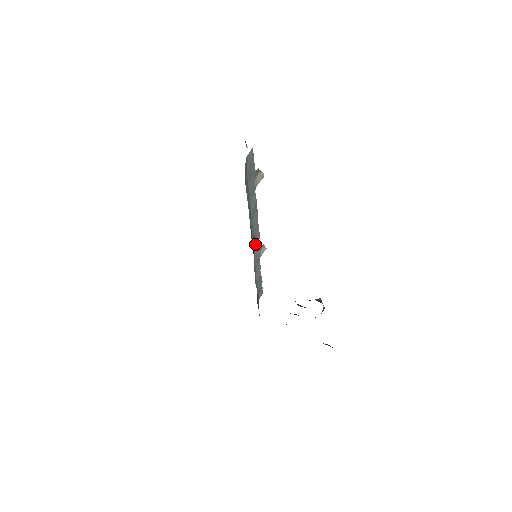
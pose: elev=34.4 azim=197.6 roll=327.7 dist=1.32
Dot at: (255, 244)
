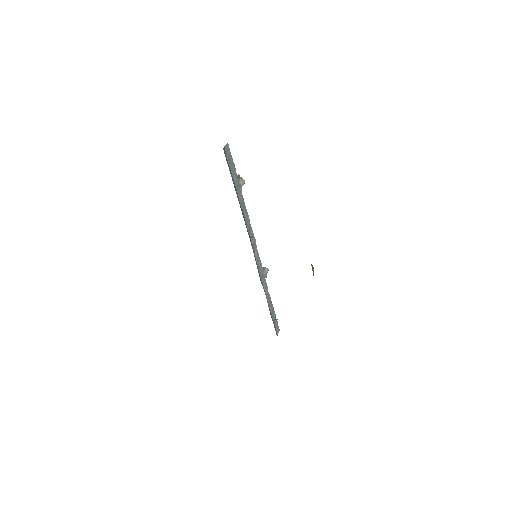
Dot at: (253, 245)
